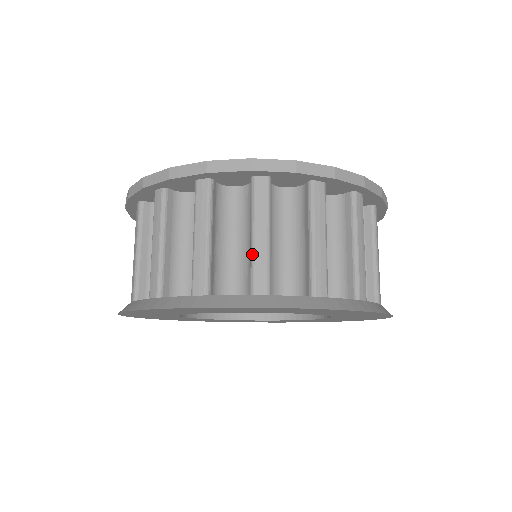
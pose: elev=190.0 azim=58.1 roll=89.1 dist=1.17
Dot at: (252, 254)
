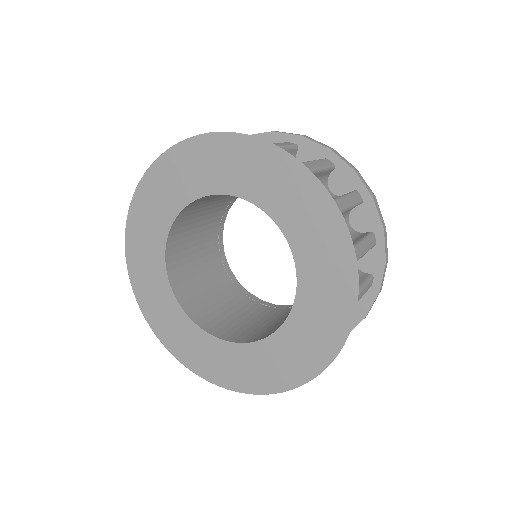
Dot at: occluded
